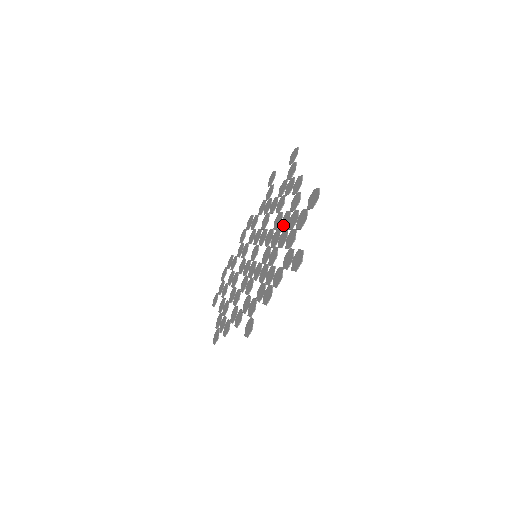
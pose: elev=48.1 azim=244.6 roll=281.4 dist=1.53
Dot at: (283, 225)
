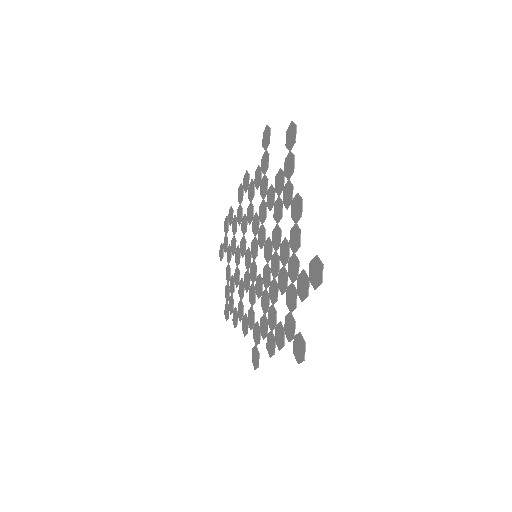
Dot at: (282, 258)
